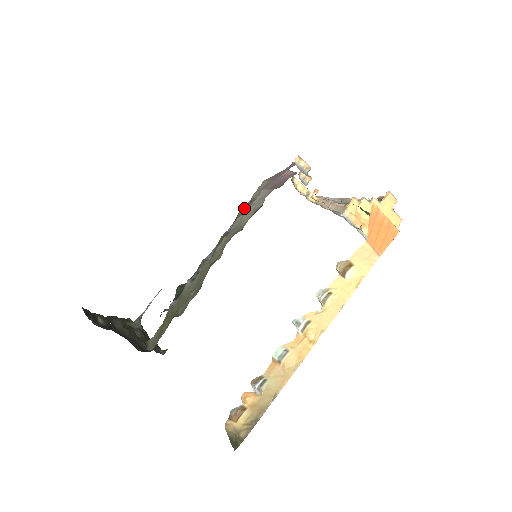
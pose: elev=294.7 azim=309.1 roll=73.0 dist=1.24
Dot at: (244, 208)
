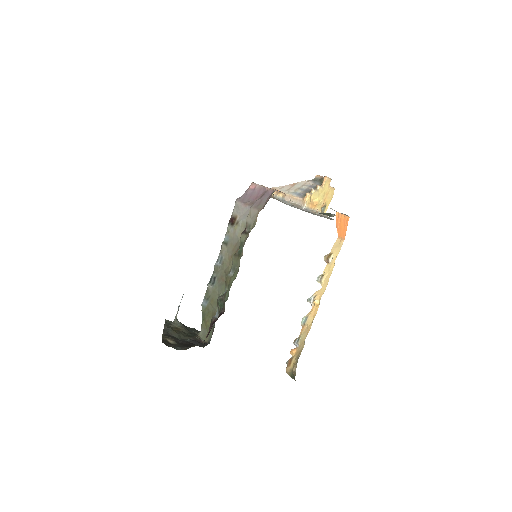
Dot at: (230, 220)
